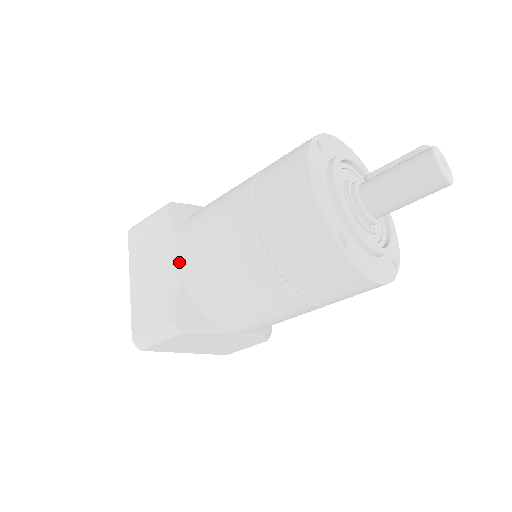
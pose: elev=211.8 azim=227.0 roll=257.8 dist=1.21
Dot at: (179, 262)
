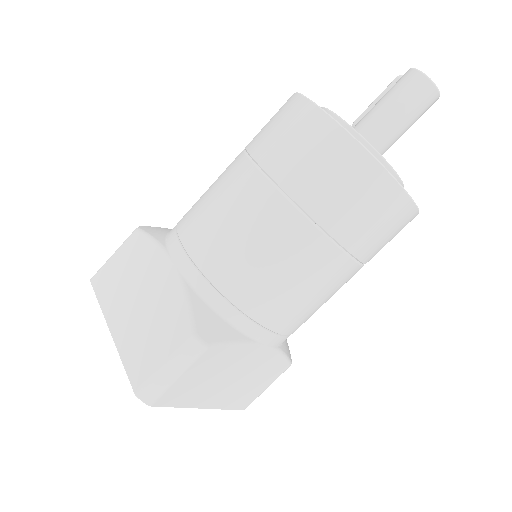
Dot at: (178, 268)
